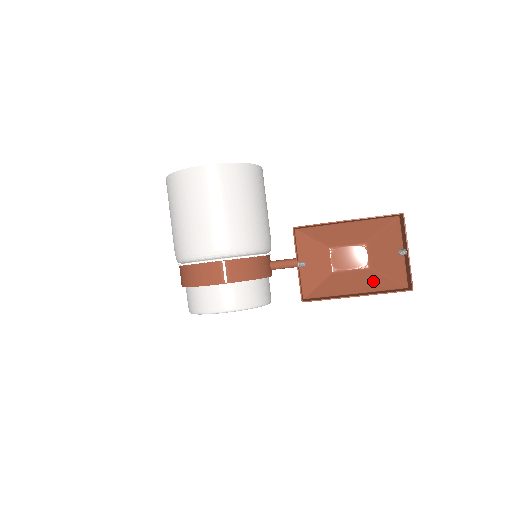
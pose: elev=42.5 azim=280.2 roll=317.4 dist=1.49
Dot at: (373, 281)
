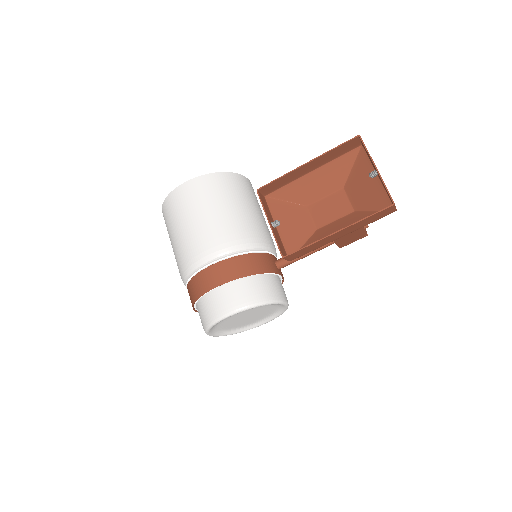
Dot at: (358, 219)
